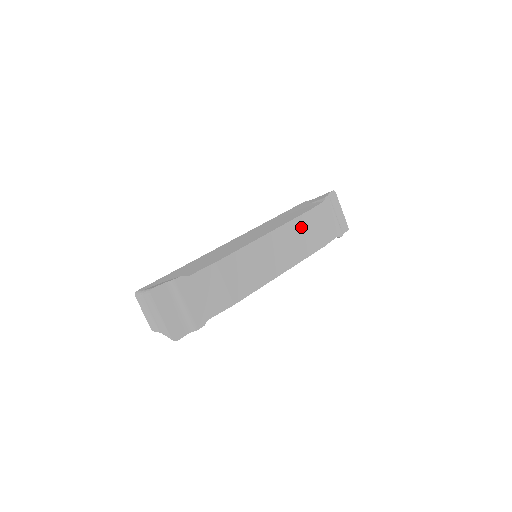
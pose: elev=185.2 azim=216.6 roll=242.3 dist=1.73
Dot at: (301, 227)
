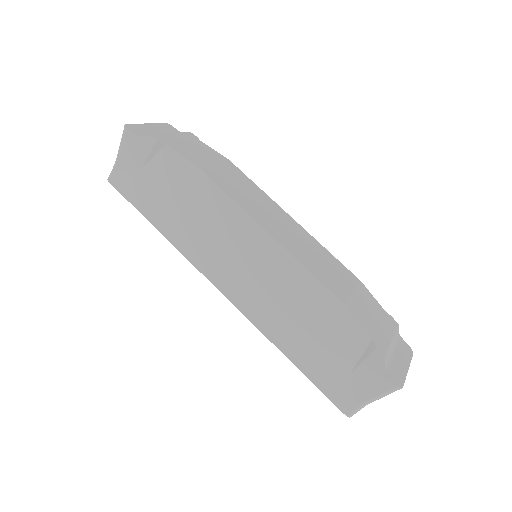
Dot at: (333, 265)
